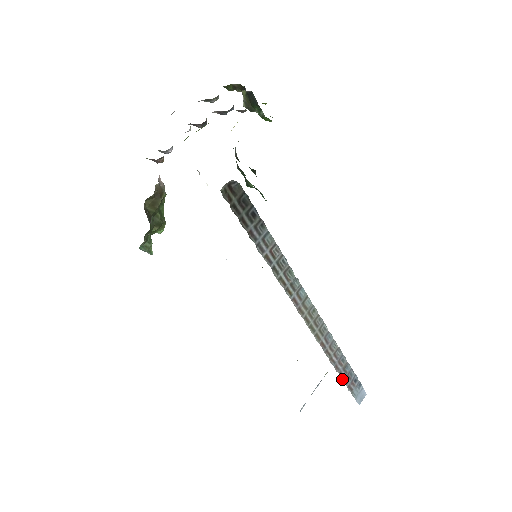
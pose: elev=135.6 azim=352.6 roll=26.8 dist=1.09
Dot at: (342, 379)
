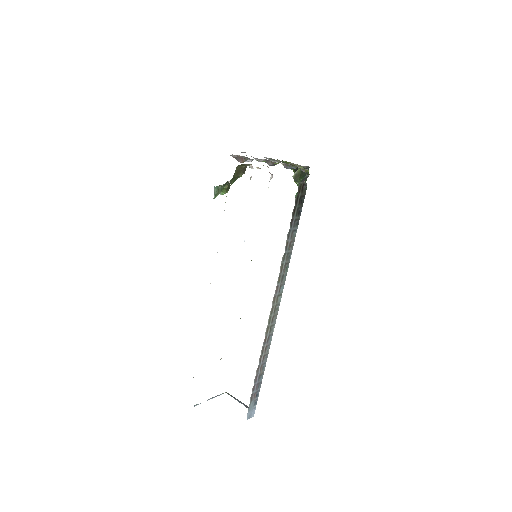
Dot at: (254, 383)
